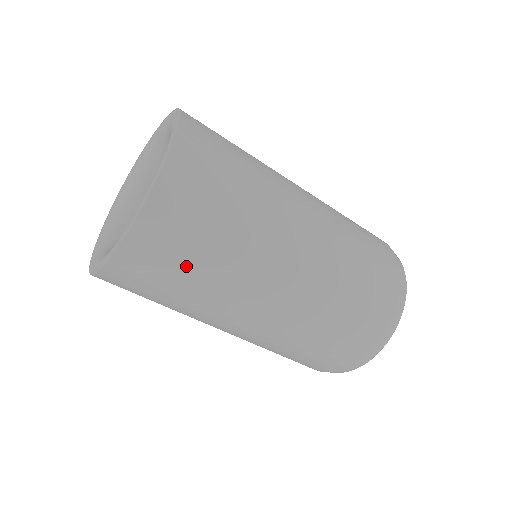
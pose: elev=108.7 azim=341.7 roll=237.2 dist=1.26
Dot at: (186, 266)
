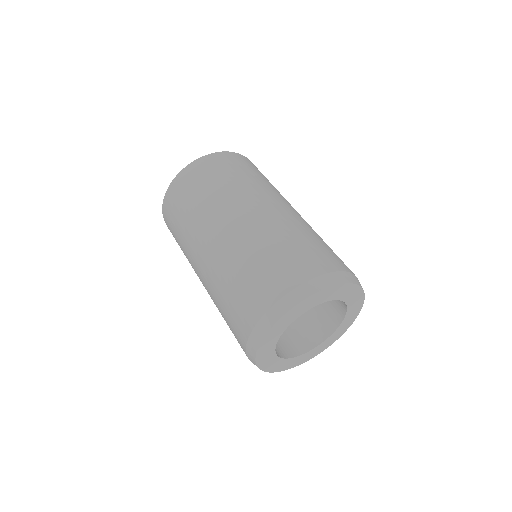
Dot at: (193, 196)
